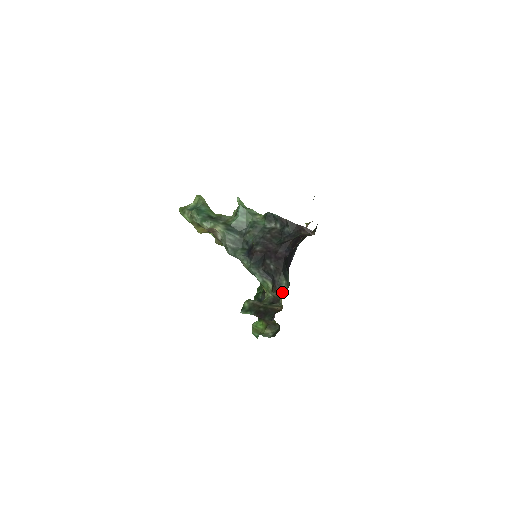
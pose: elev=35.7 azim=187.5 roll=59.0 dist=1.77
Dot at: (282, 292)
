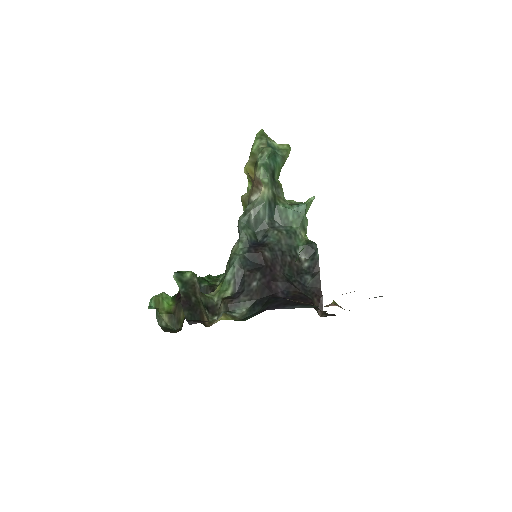
Dot at: (230, 314)
